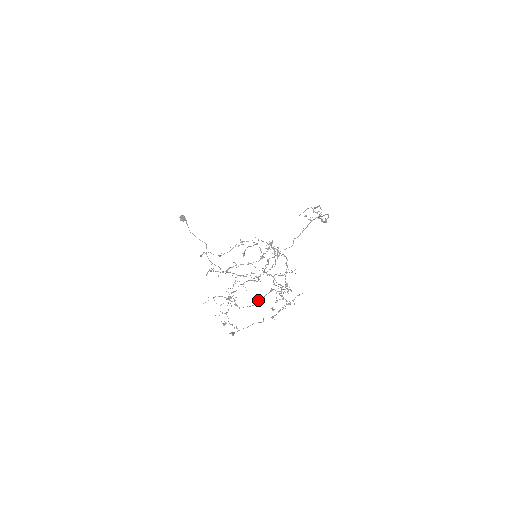
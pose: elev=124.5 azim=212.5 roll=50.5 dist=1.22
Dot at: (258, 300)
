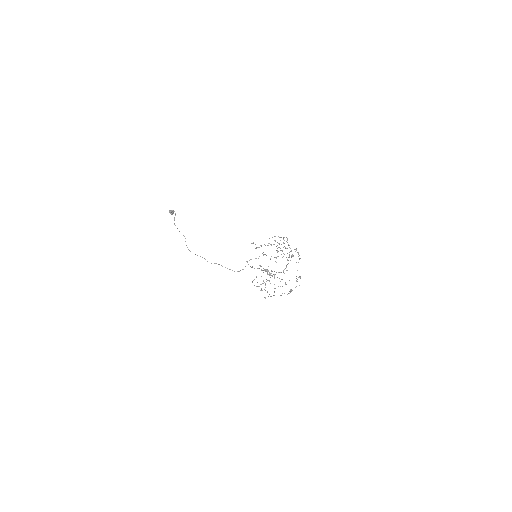
Dot at: (261, 284)
